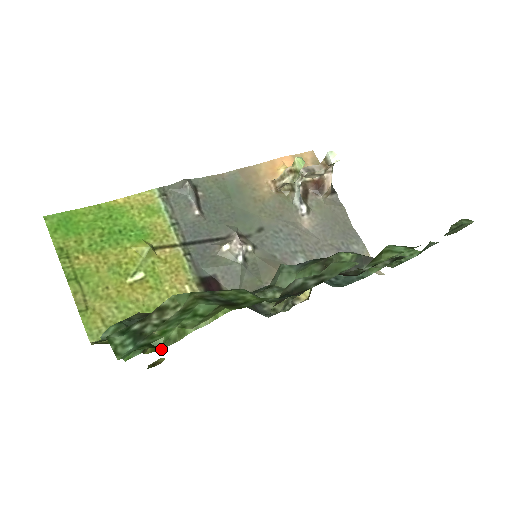
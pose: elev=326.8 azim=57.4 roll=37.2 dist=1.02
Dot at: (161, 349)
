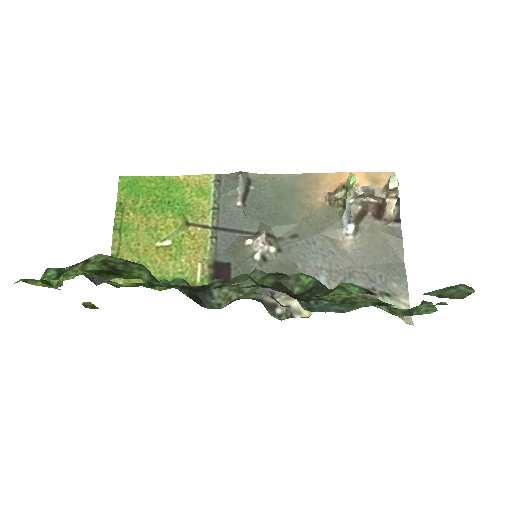
Dot at: (55, 288)
